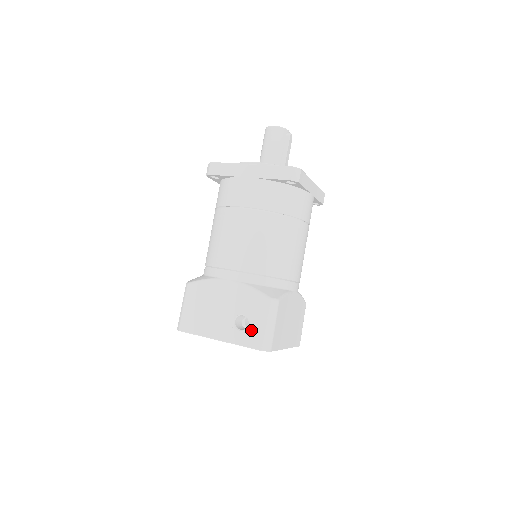
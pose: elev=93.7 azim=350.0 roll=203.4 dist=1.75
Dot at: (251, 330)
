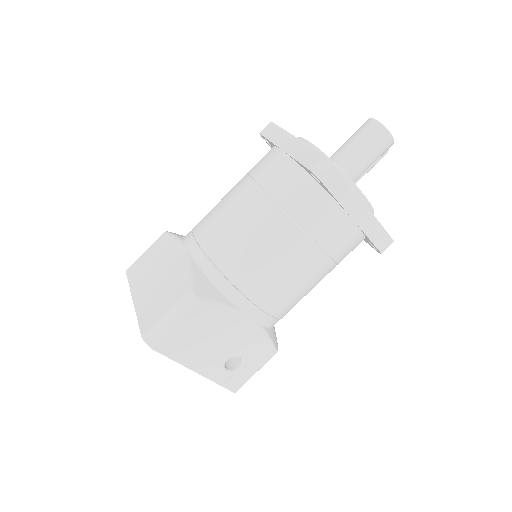
Dot at: (239, 374)
